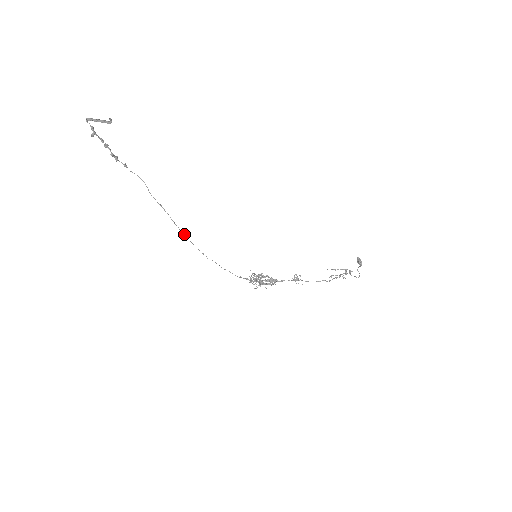
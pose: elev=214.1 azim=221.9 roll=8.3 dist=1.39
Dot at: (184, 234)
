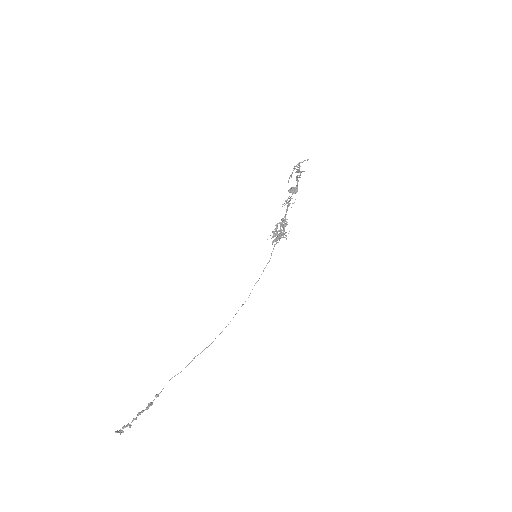
Dot at: occluded
